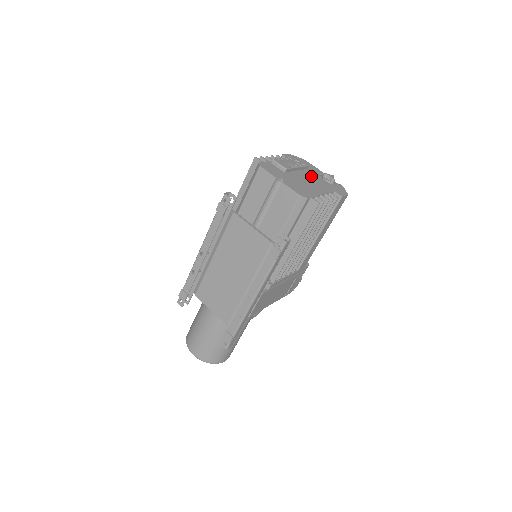
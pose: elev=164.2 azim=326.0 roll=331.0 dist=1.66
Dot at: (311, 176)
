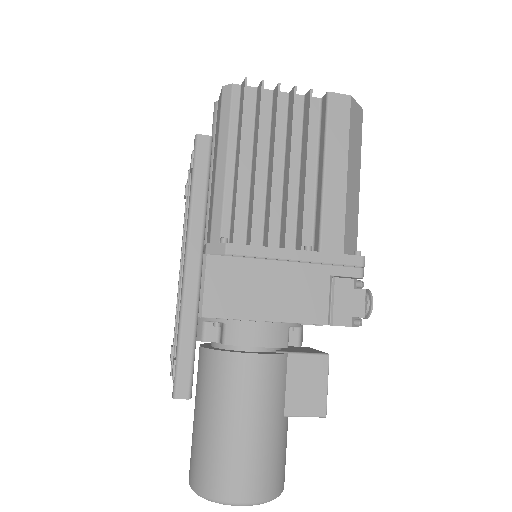
Dot at: occluded
